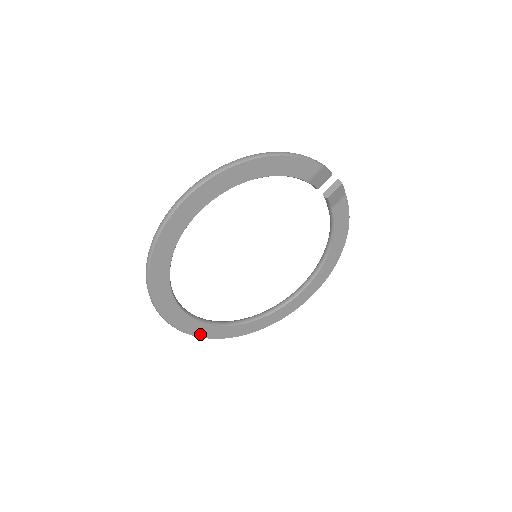
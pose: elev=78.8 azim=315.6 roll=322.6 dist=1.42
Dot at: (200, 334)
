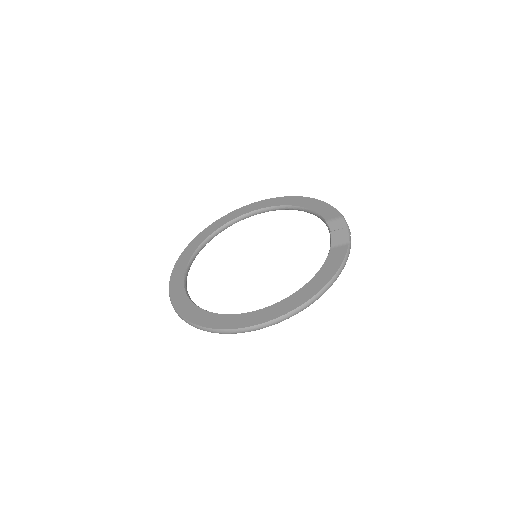
Dot at: occluded
